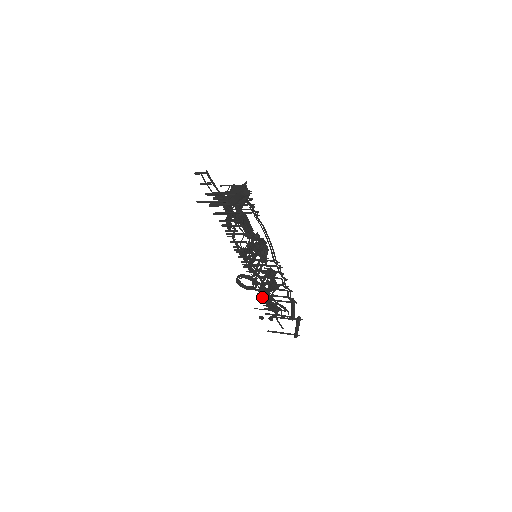
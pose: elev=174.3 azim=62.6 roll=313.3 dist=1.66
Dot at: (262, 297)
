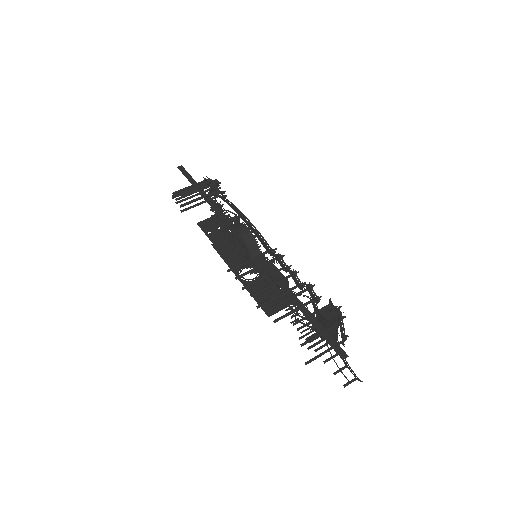
Dot at: occluded
